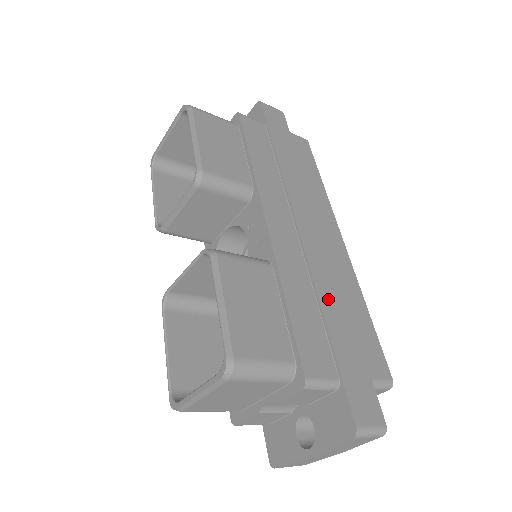
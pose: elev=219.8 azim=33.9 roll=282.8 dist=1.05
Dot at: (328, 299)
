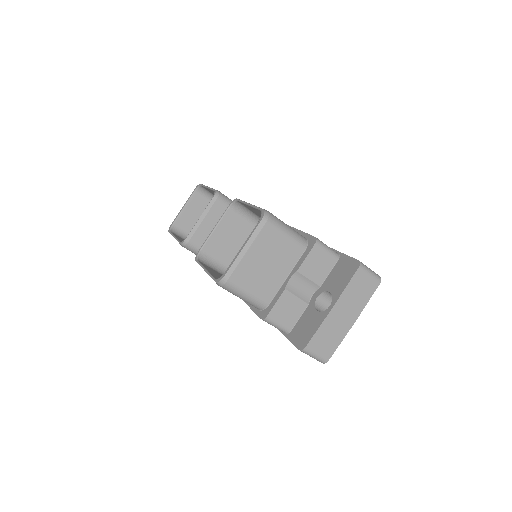
Dot at: occluded
